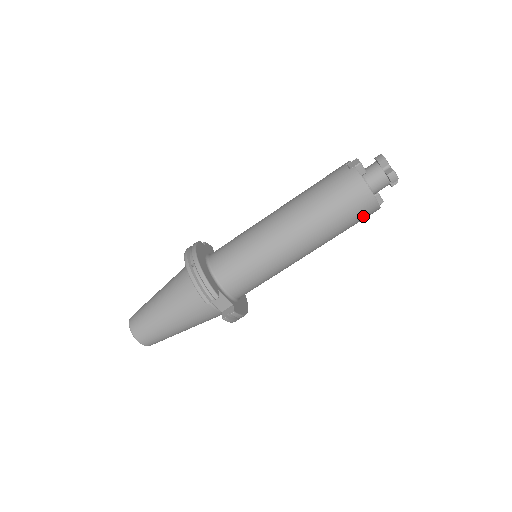
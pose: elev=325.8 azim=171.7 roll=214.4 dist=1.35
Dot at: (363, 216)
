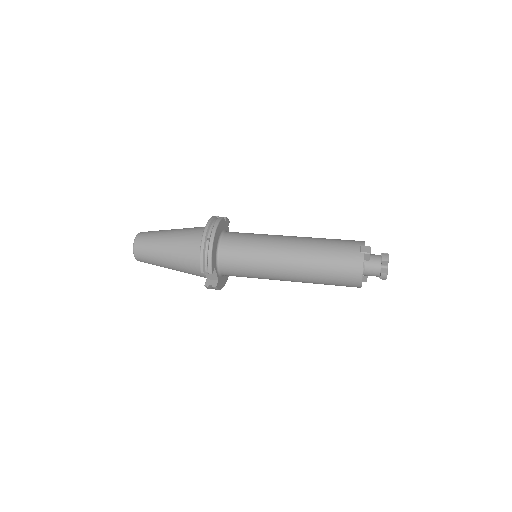
Dot at: (346, 286)
